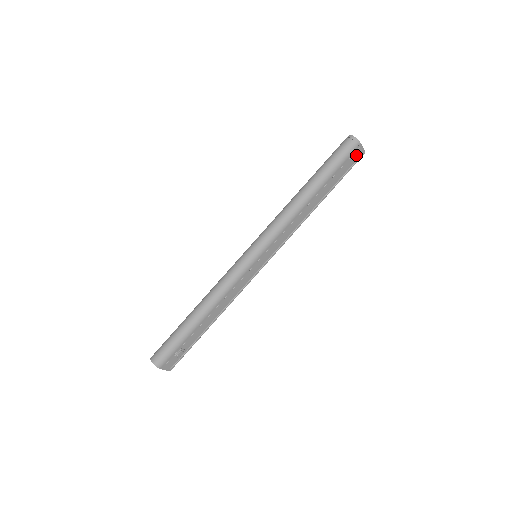
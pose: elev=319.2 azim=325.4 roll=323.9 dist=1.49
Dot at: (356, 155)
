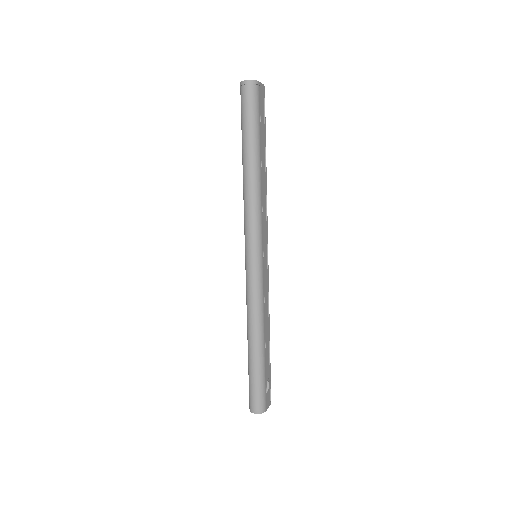
Dot at: (261, 95)
